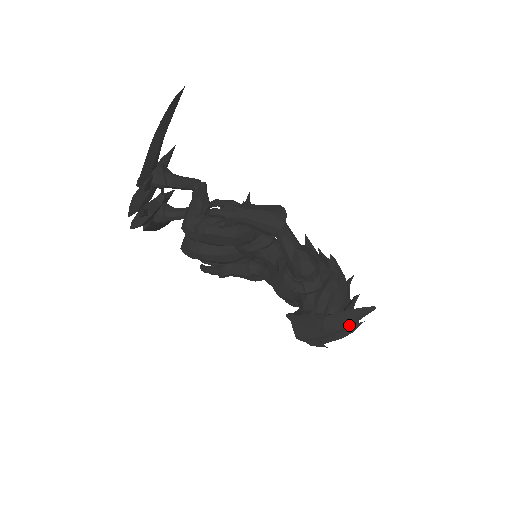
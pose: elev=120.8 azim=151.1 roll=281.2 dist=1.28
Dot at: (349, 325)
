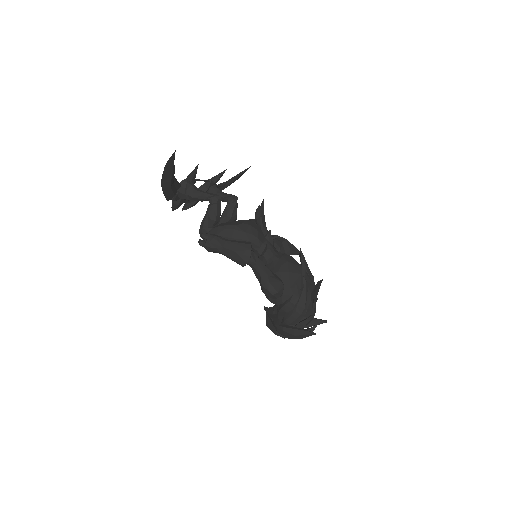
Dot at: (293, 337)
